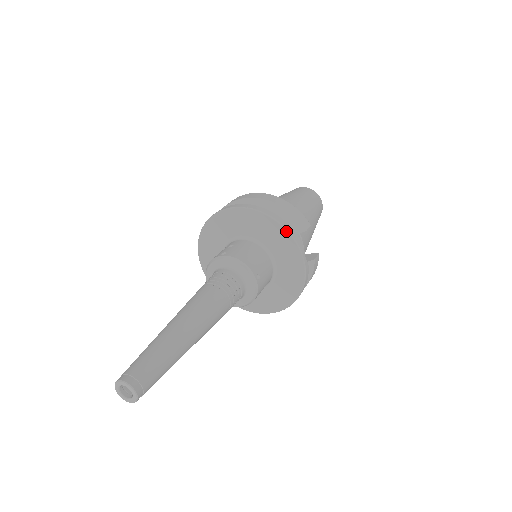
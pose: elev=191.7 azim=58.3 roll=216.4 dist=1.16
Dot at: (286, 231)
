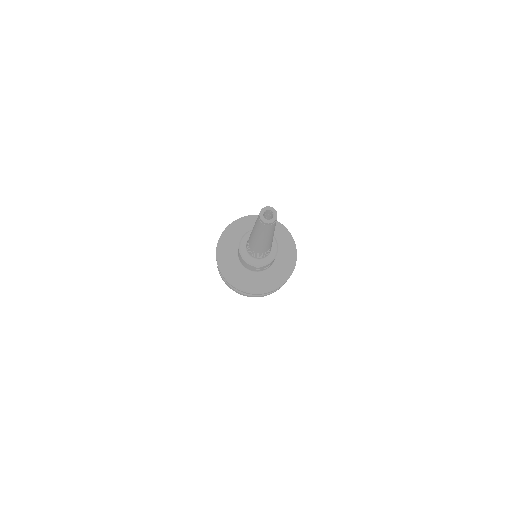
Dot at: (291, 237)
